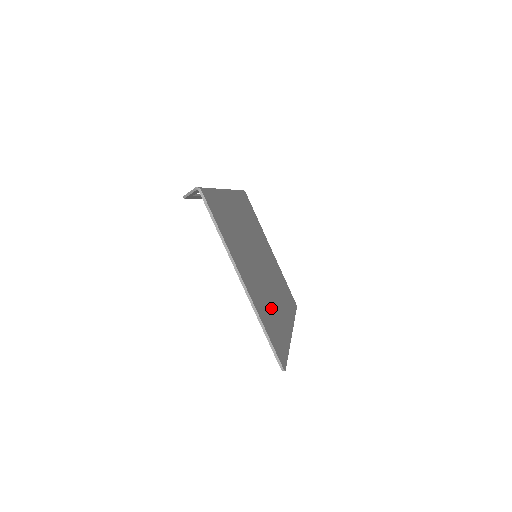
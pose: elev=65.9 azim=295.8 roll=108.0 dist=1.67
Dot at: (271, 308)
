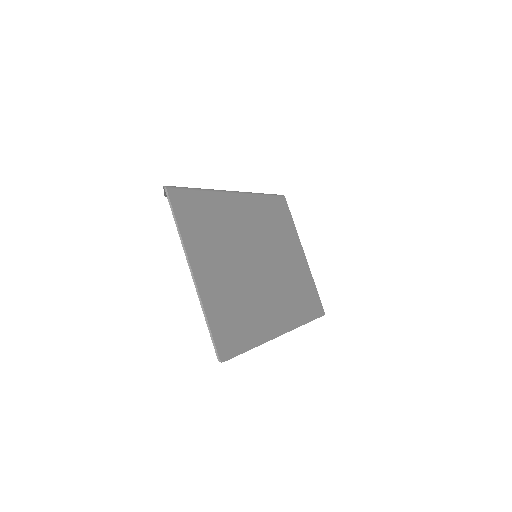
Dot at: (244, 305)
